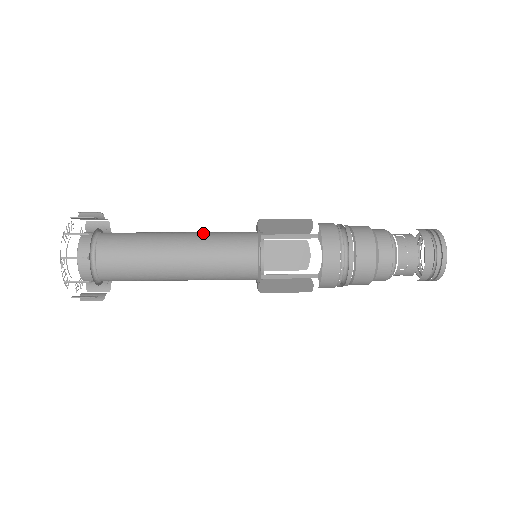
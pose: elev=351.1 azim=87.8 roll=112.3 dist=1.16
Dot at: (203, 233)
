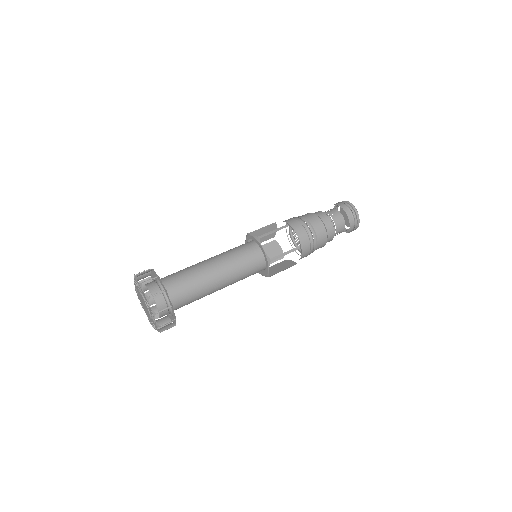
Dot at: (220, 254)
